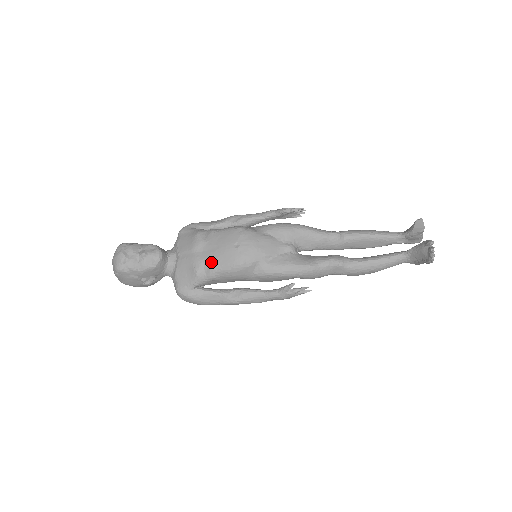
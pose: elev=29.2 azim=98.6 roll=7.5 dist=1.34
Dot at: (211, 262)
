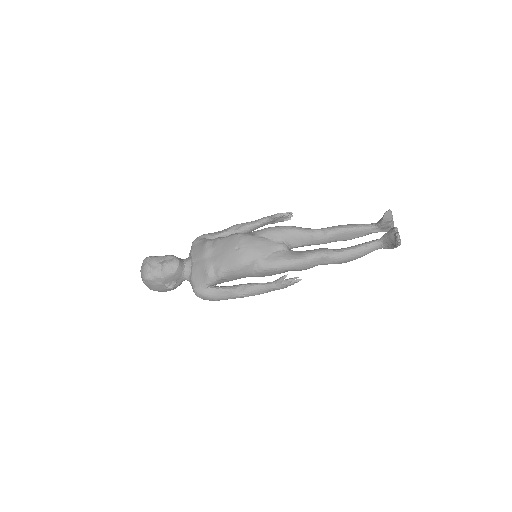
Dot at: (218, 264)
